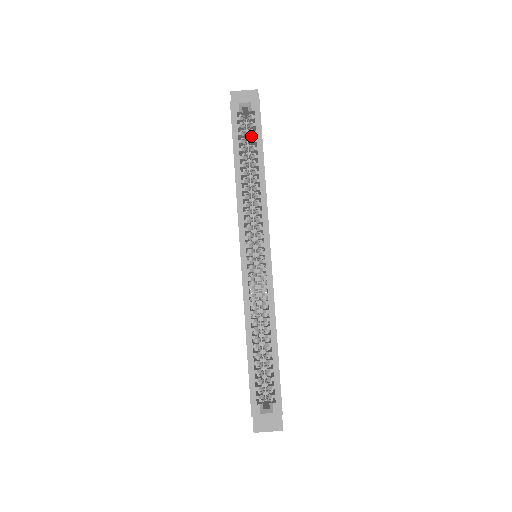
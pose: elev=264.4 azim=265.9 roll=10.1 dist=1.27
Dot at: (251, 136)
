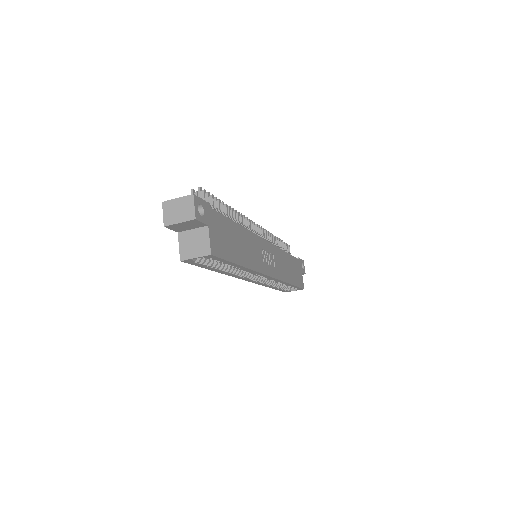
Dot at: occluded
